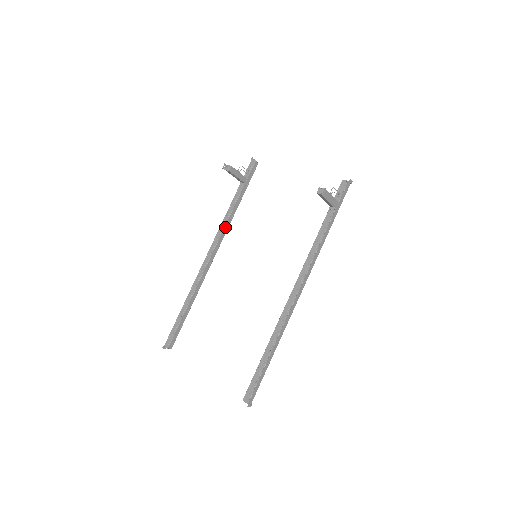
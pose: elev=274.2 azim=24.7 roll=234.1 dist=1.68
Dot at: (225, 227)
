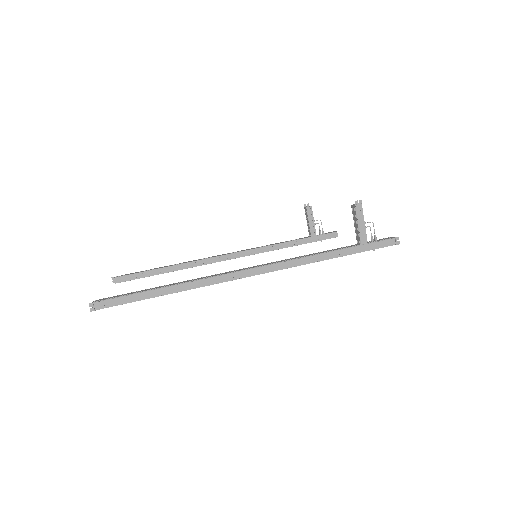
Dot at: (261, 248)
